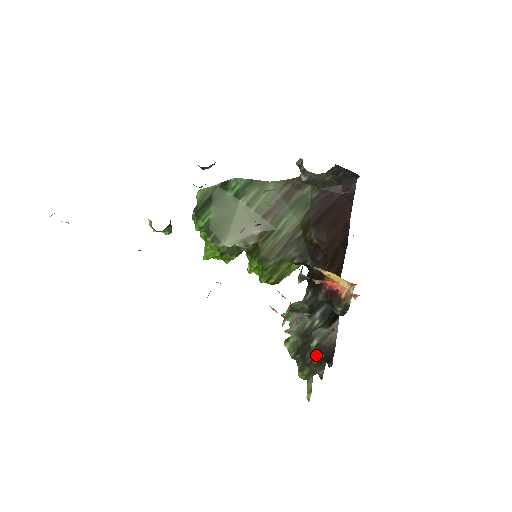
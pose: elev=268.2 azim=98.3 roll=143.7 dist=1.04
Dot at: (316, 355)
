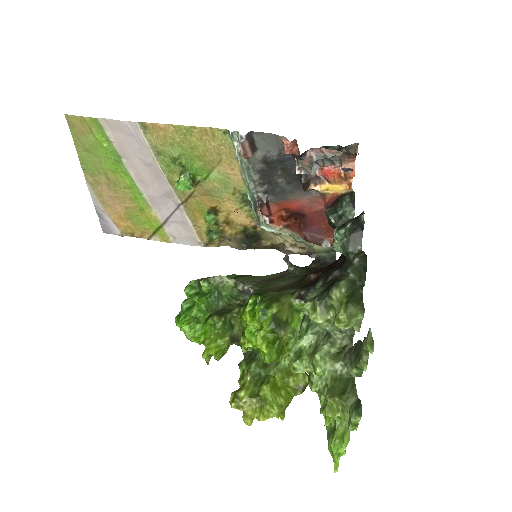
Dot at: (344, 233)
